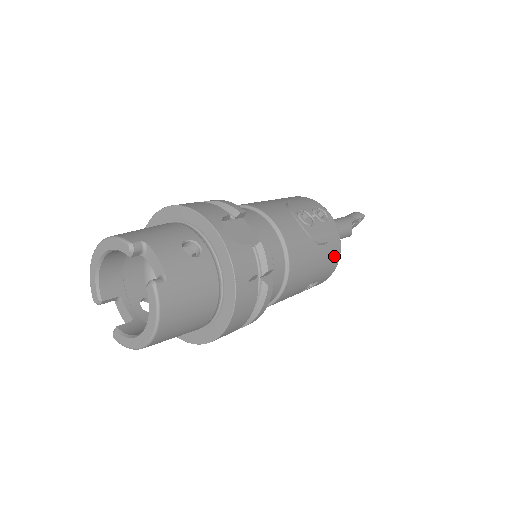
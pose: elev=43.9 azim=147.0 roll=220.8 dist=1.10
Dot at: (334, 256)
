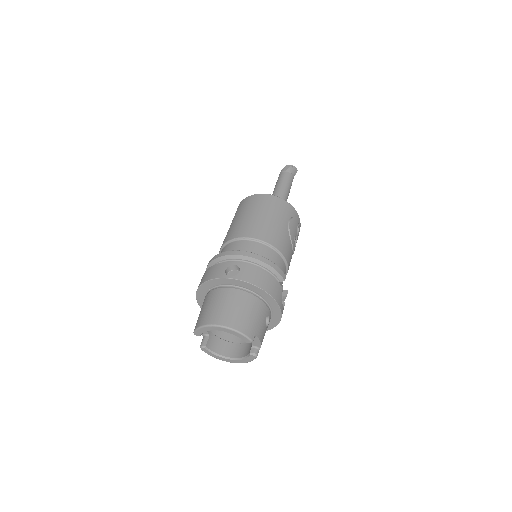
Dot at: occluded
